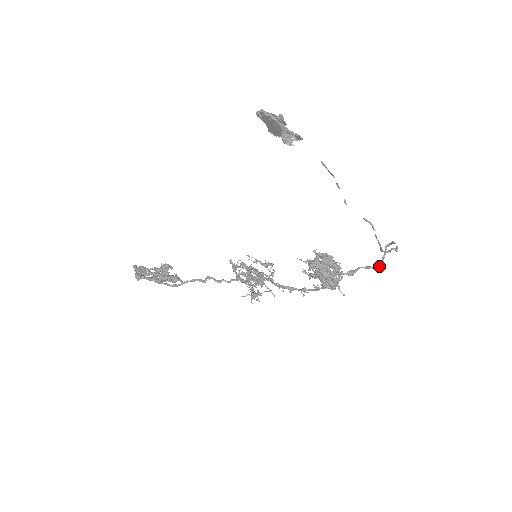
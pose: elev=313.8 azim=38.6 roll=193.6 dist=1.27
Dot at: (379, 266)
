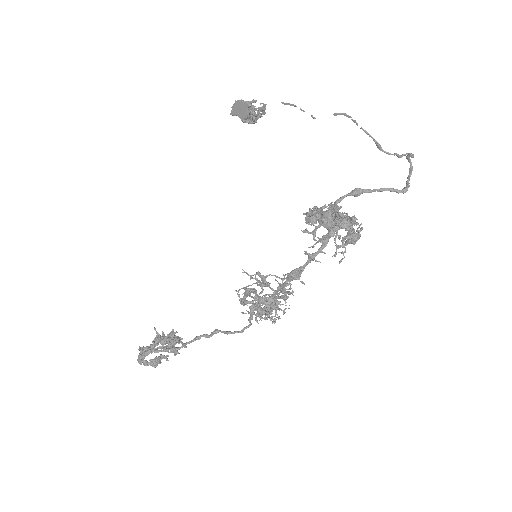
Dot at: (402, 189)
